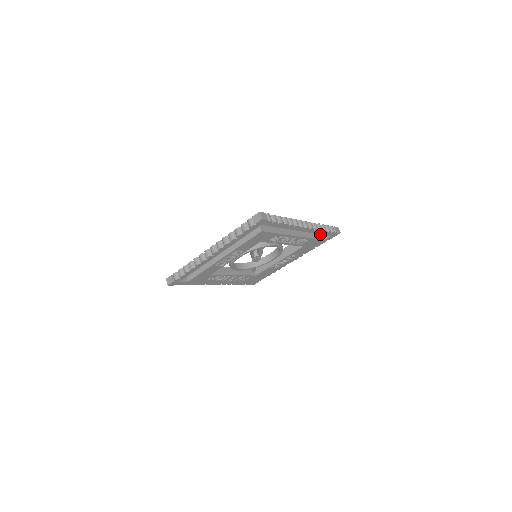
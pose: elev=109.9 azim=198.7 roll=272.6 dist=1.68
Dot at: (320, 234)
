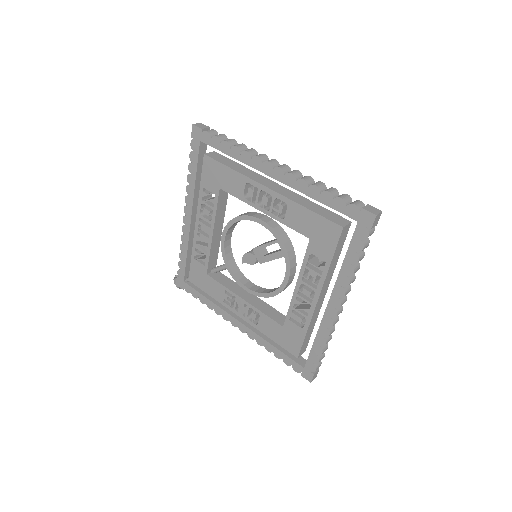
Dot at: (304, 350)
